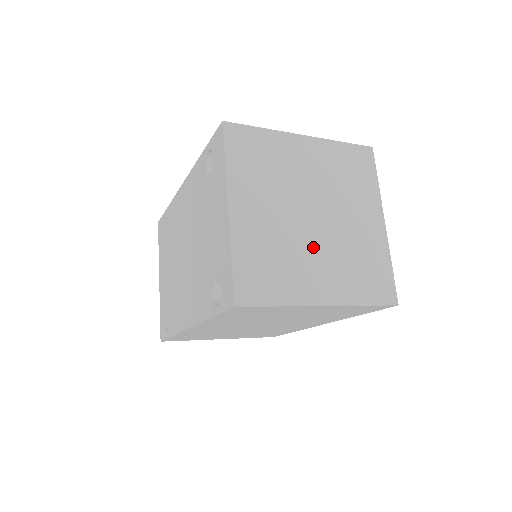
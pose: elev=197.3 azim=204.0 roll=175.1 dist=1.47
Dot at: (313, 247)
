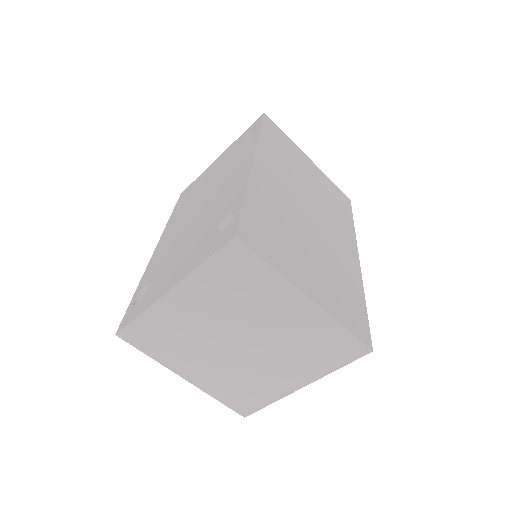
Dot at: (216, 354)
